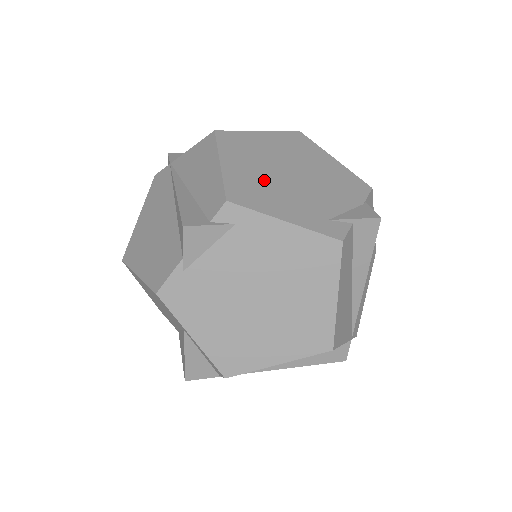
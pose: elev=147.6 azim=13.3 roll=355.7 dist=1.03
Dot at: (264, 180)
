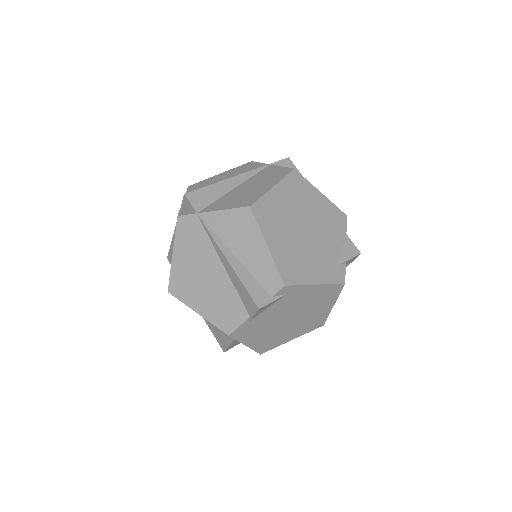
Dot at: (295, 249)
